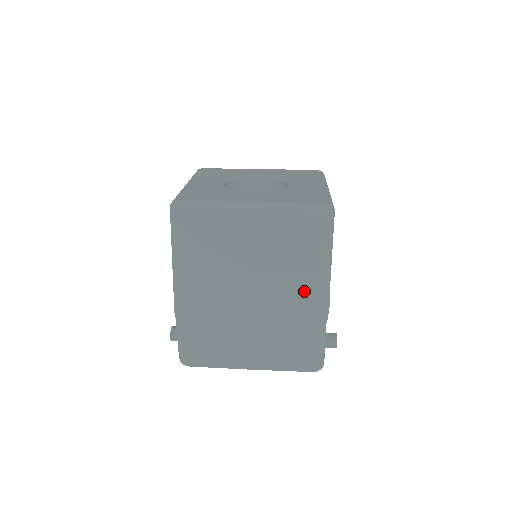
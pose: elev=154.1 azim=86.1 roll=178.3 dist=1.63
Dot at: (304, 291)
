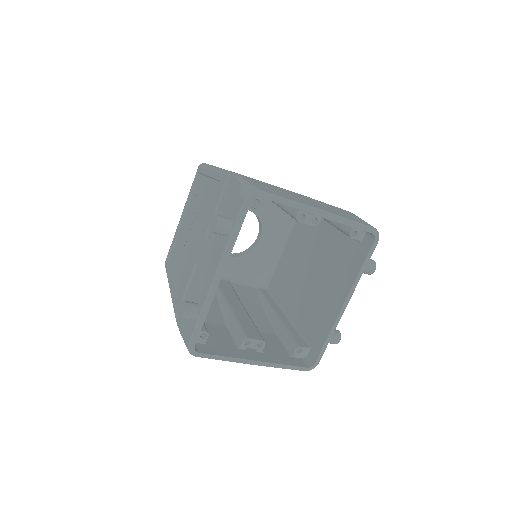
Dot at: occluded
